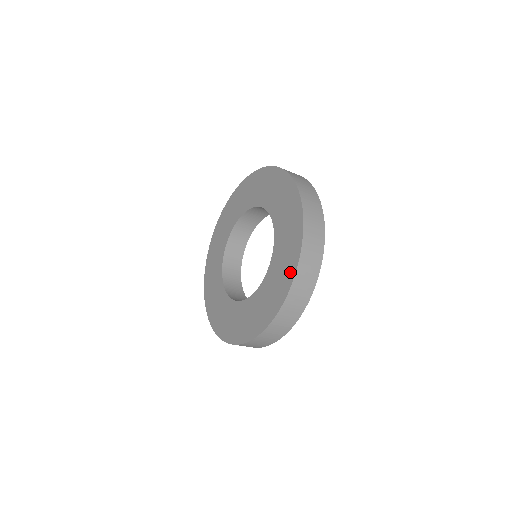
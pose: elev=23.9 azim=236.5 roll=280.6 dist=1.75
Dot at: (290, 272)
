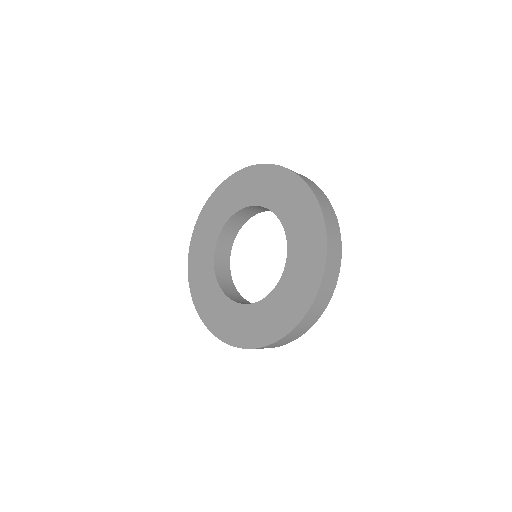
Dot at: (318, 259)
